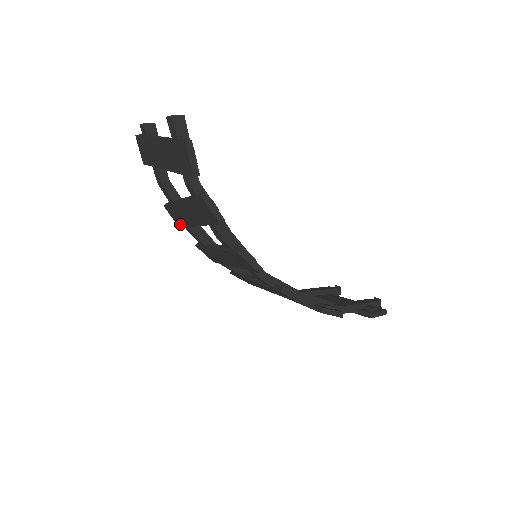
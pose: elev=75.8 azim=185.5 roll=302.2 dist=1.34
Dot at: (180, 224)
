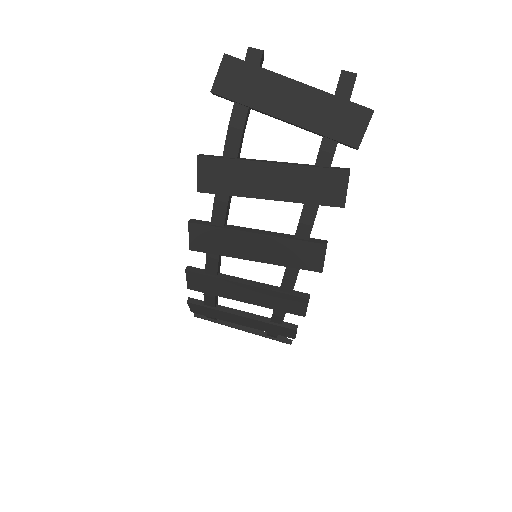
Dot at: (212, 188)
